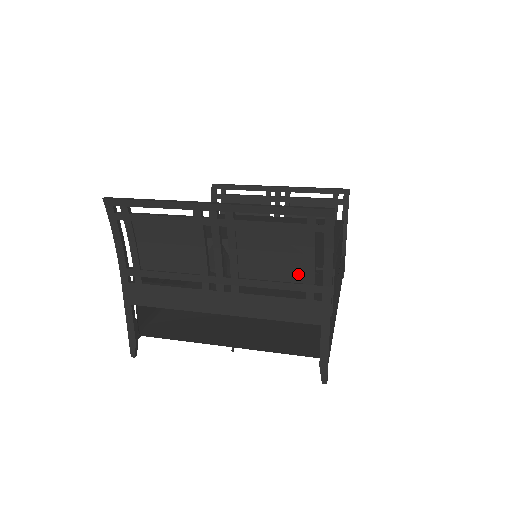
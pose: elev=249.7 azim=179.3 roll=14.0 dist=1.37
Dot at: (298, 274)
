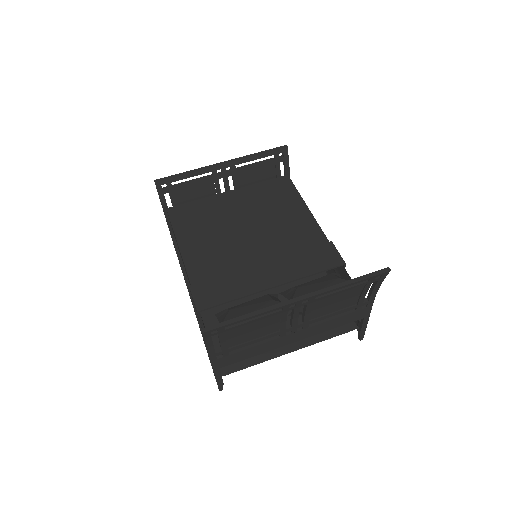
Dot at: (352, 302)
